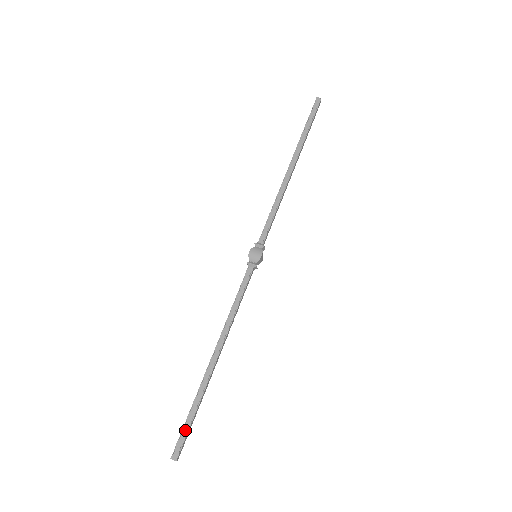
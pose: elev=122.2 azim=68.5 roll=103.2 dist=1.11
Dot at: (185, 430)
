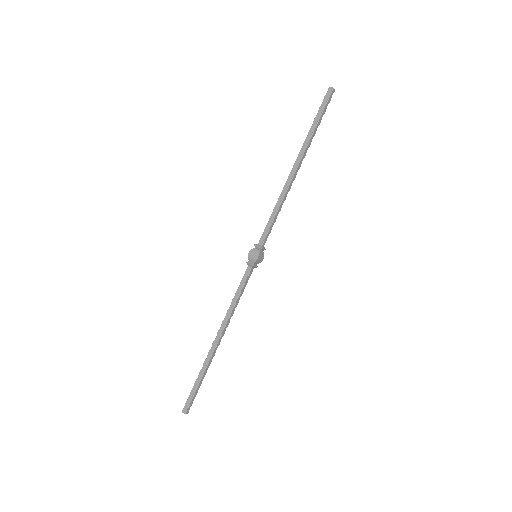
Dot at: (192, 393)
